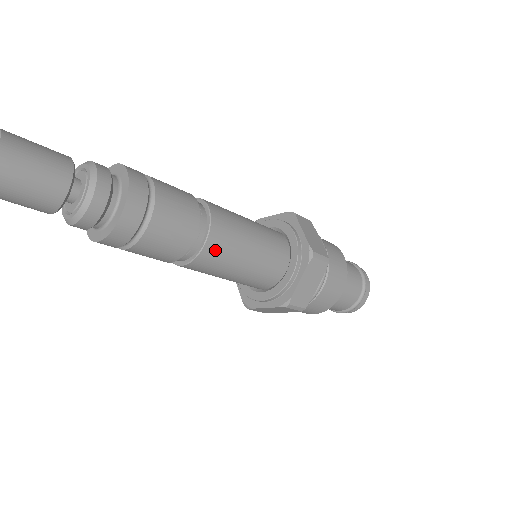
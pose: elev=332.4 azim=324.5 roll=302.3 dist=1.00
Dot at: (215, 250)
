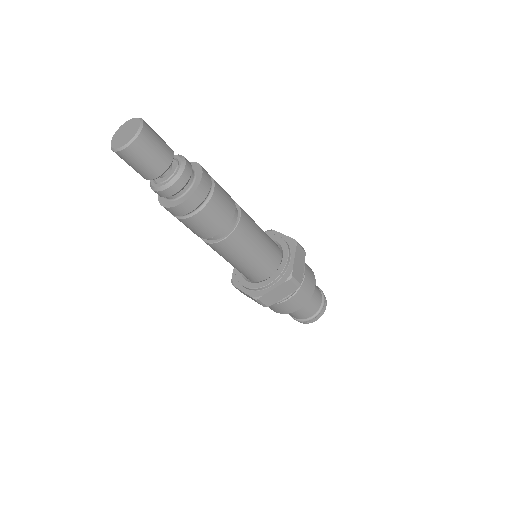
Dot at: (230, 245)
